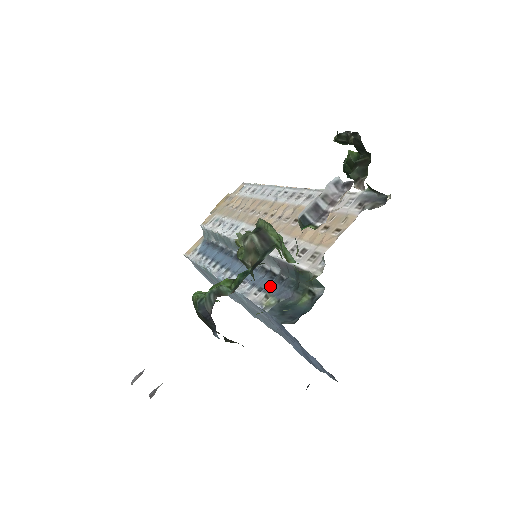
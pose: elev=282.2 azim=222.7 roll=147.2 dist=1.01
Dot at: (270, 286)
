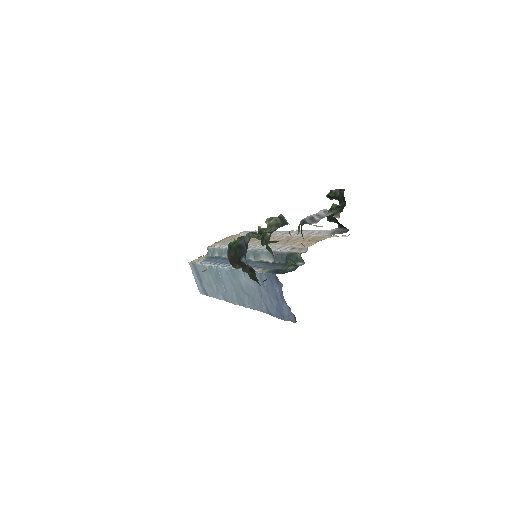
Dot at: (266, 266)
